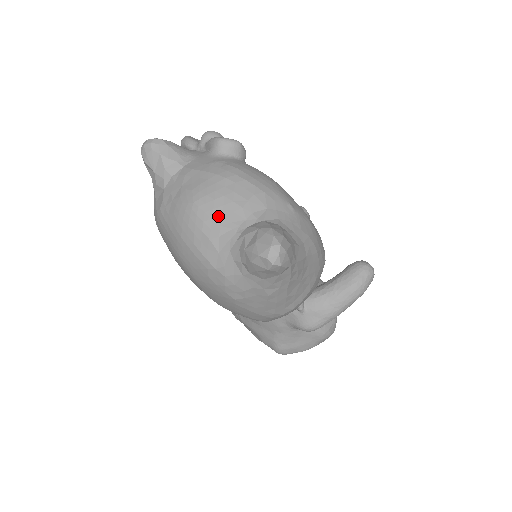
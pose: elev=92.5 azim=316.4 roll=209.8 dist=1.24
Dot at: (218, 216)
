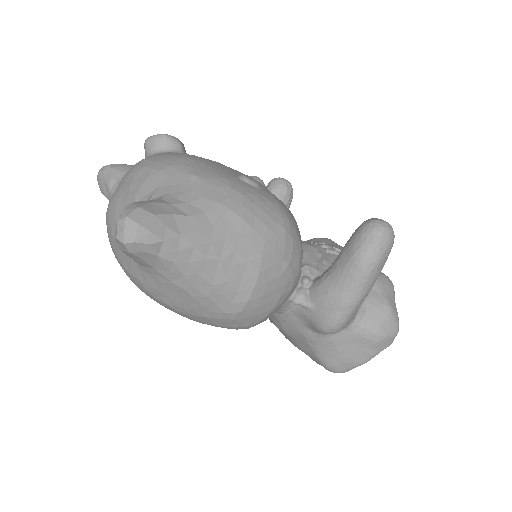
Dot at: (118, 215)
